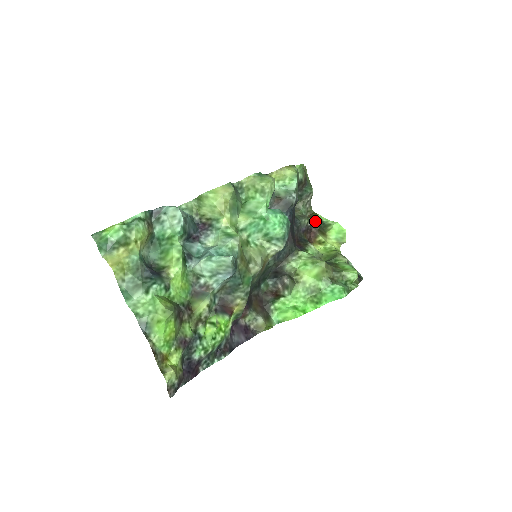
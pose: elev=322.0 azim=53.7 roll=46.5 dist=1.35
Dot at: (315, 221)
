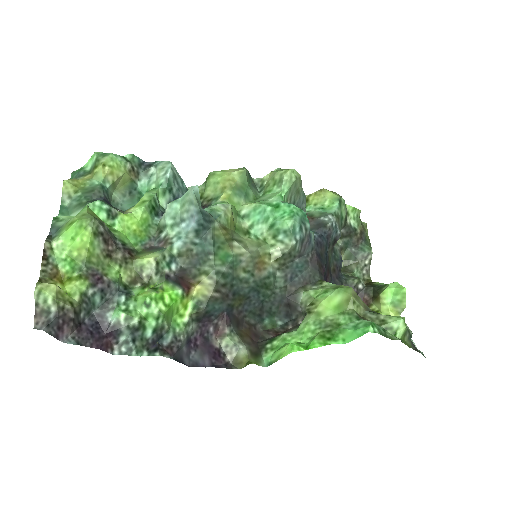
Dot at: (369, 286)
